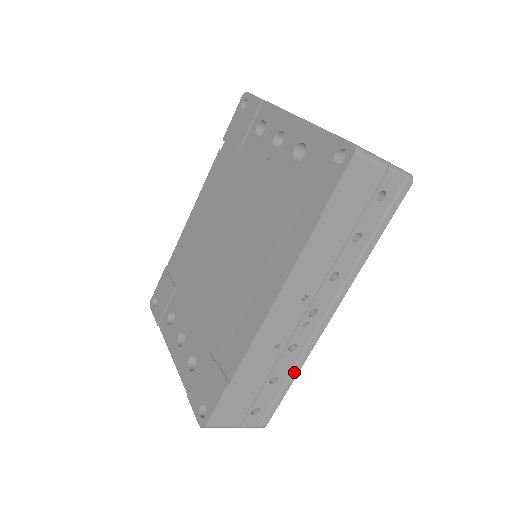
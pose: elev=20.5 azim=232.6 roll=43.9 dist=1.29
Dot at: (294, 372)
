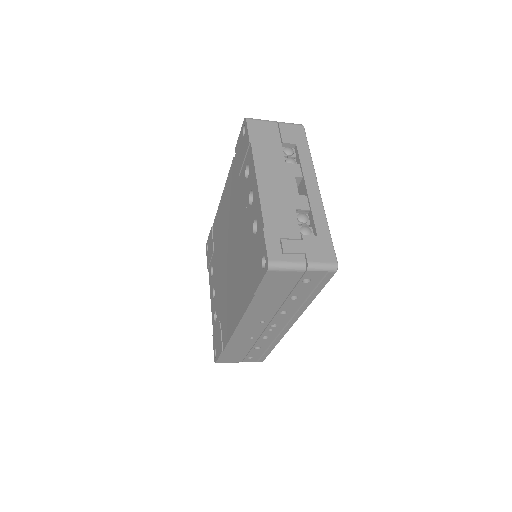
Dot at: (273, 345)
